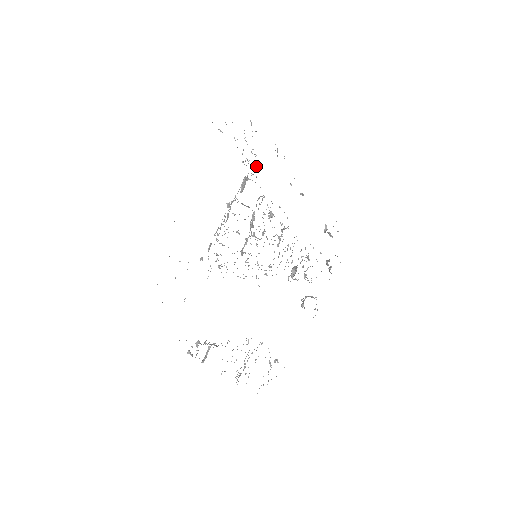
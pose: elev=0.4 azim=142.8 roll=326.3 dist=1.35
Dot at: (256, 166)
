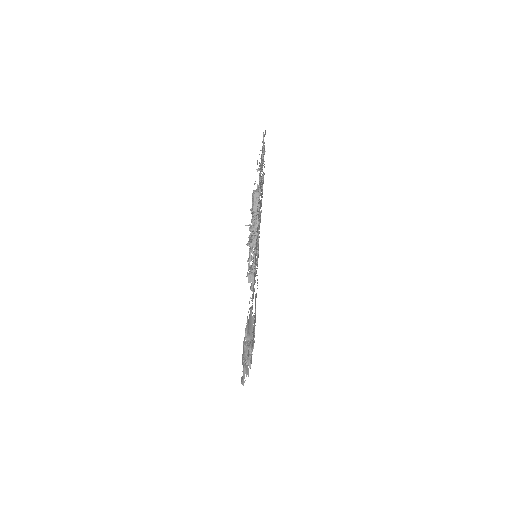
Dot at: occluded
